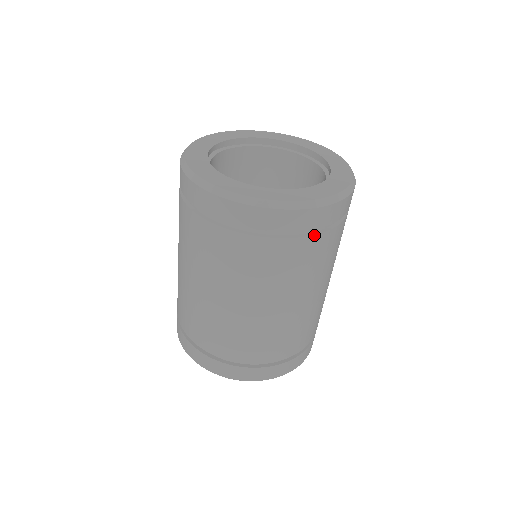
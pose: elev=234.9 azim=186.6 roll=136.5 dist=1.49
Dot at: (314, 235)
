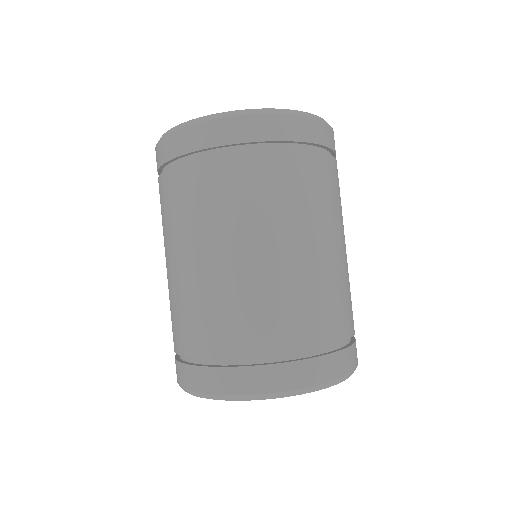
Dot at: (309, 151)
